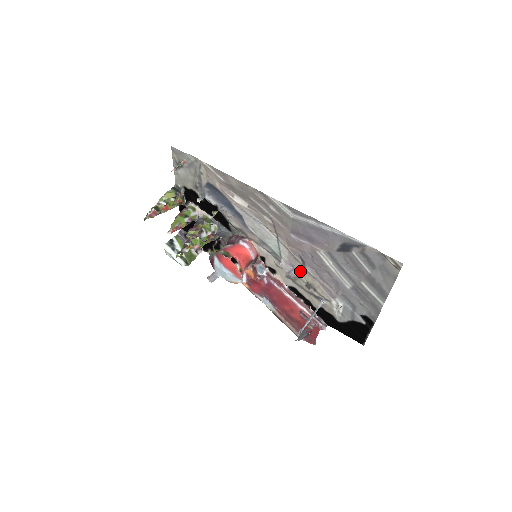
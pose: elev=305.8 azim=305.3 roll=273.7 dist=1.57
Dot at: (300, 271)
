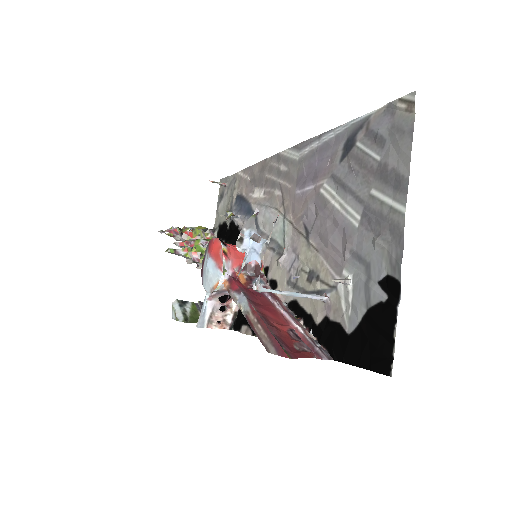
Dot at: (302, 253)
